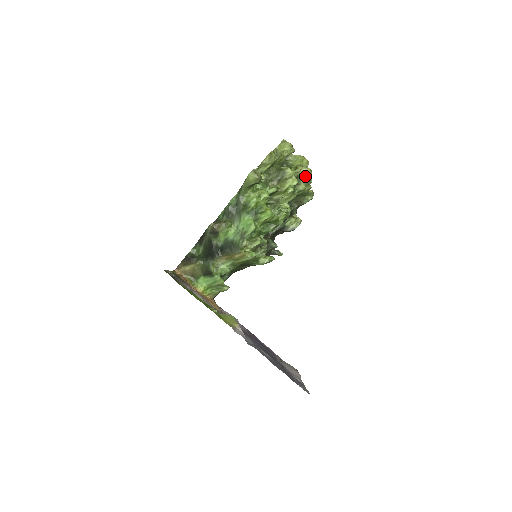
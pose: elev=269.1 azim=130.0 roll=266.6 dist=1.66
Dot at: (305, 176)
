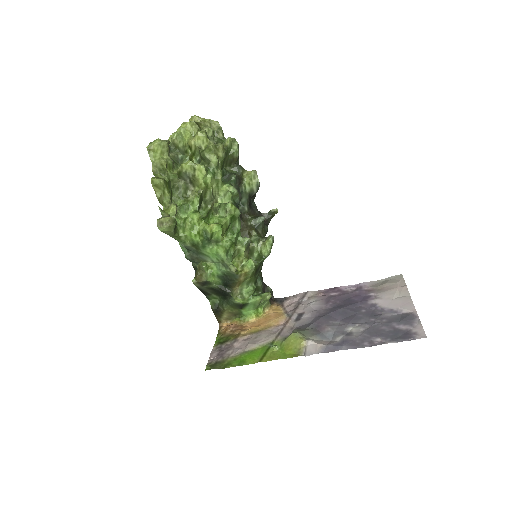
Dot at: (205, 144)
